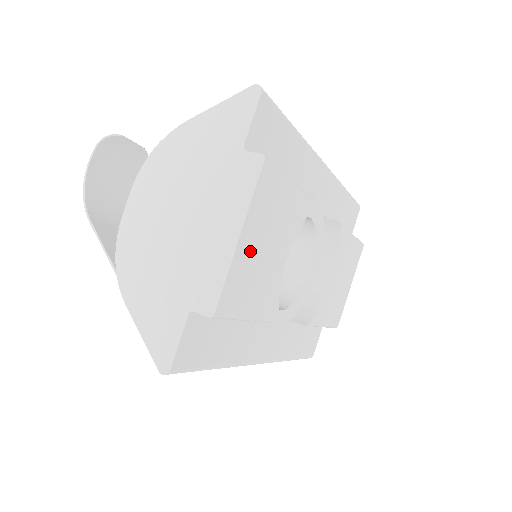
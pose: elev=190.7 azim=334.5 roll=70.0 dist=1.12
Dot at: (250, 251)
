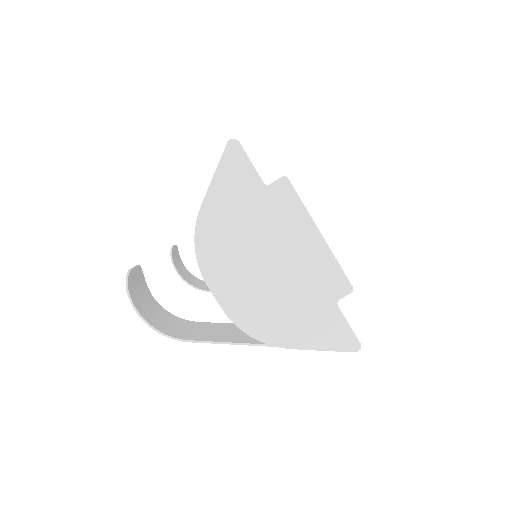
Dot at: occluded
